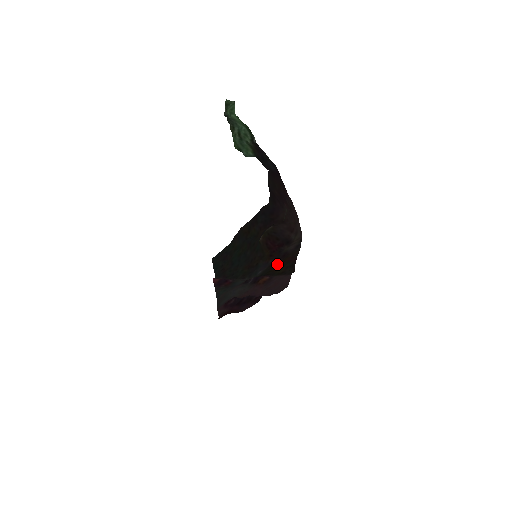
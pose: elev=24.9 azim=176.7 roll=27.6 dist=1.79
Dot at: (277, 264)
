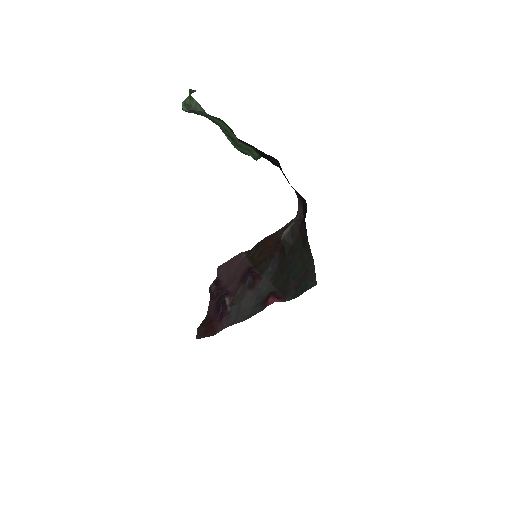
Dot at: (268, 253)
